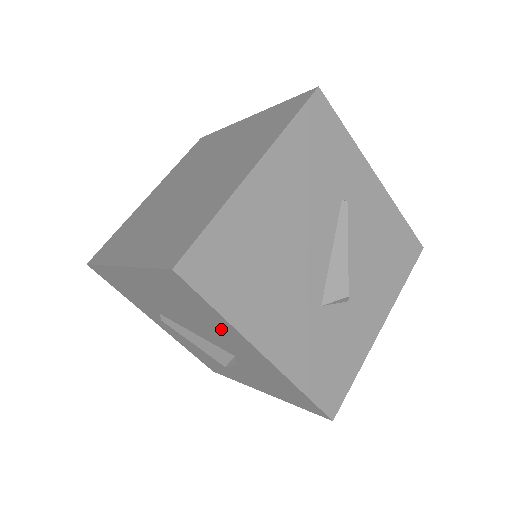
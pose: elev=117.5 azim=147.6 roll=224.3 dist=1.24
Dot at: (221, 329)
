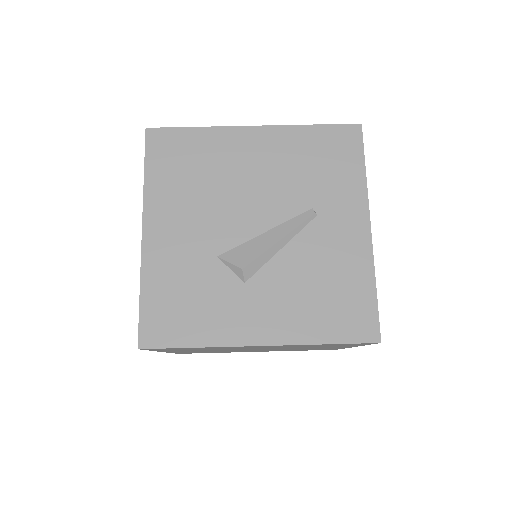
Dot at: occluded
